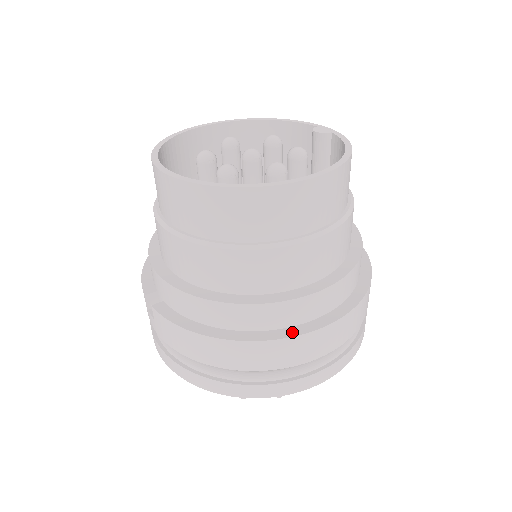
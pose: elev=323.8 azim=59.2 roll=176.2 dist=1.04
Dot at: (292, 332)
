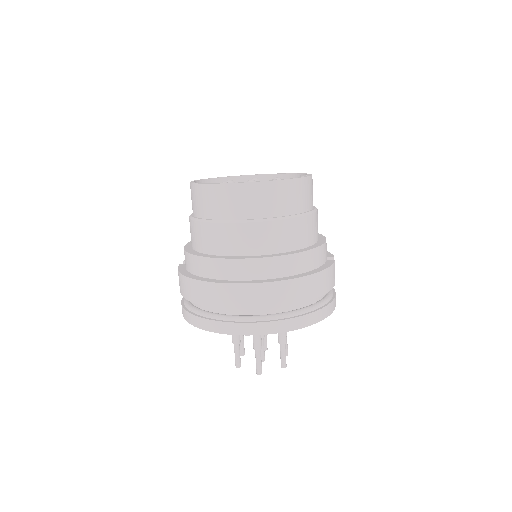
Dot at: (223, 282)
